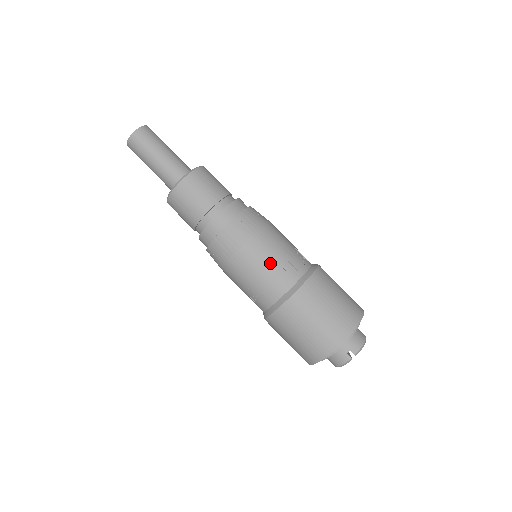
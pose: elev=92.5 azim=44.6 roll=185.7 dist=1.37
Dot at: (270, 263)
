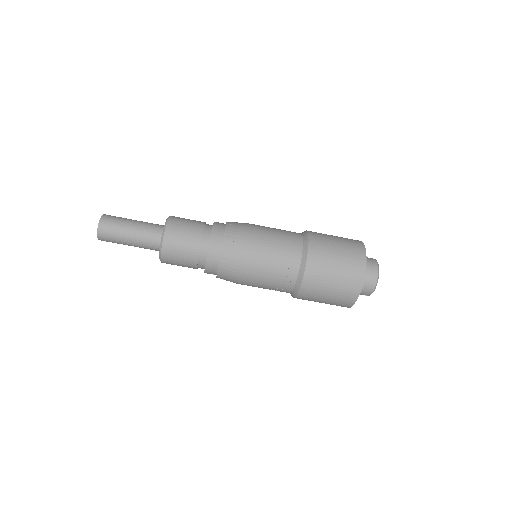
Dot at: (265, 287)
